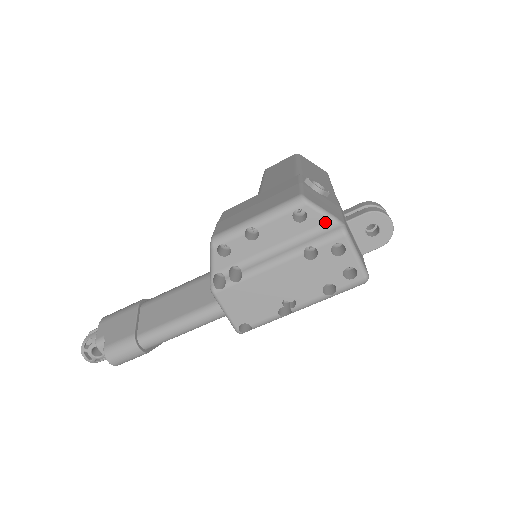
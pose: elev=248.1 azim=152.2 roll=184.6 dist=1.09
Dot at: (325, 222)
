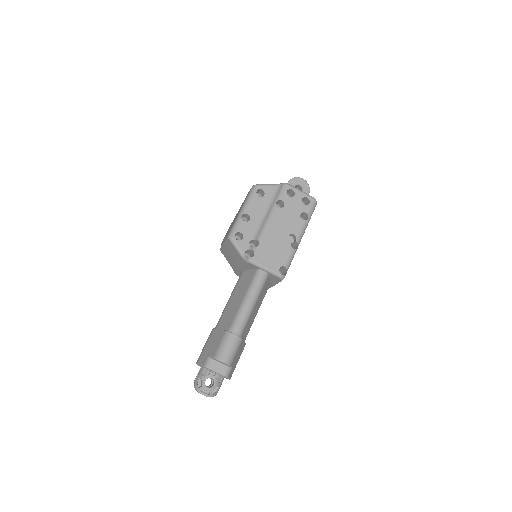
Dot at: (274, 188)
